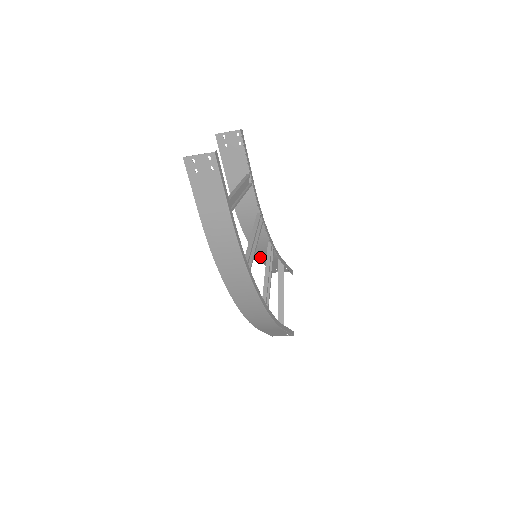
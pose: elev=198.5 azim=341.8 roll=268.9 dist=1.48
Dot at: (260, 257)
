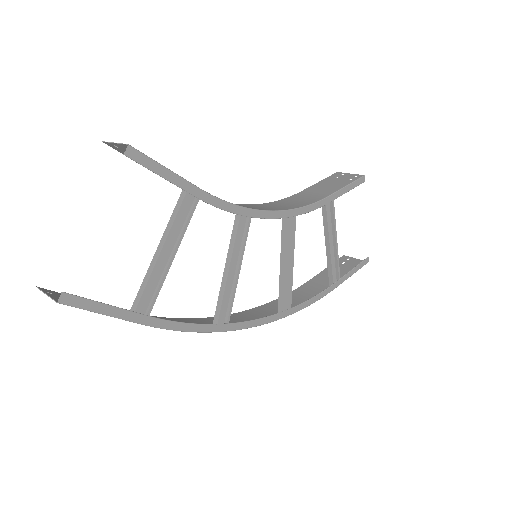
Dot at: (292, 197)
